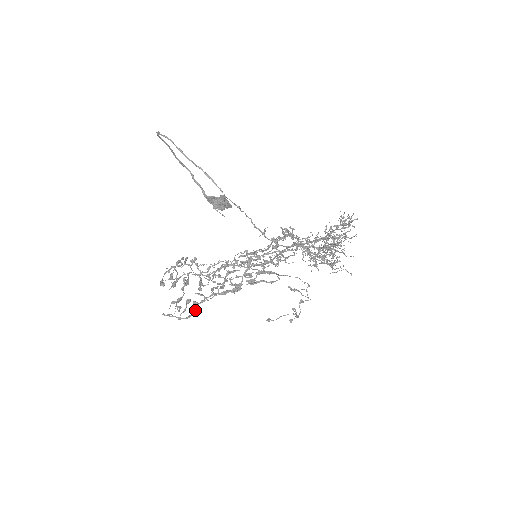
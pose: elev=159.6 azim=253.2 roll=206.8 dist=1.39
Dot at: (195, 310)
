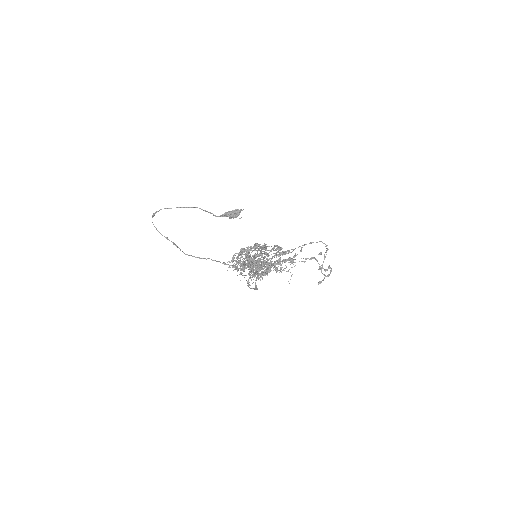
Dot at: (255, 286)
